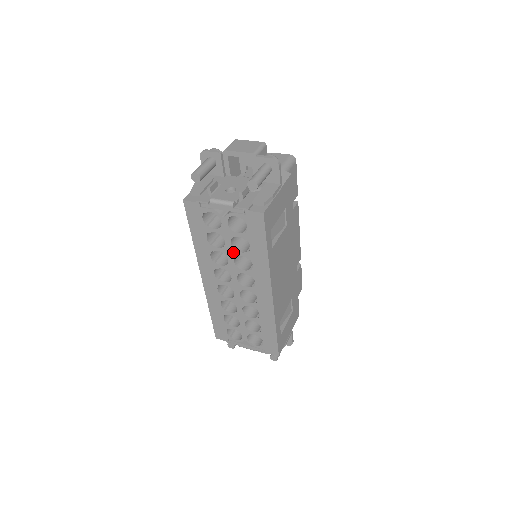
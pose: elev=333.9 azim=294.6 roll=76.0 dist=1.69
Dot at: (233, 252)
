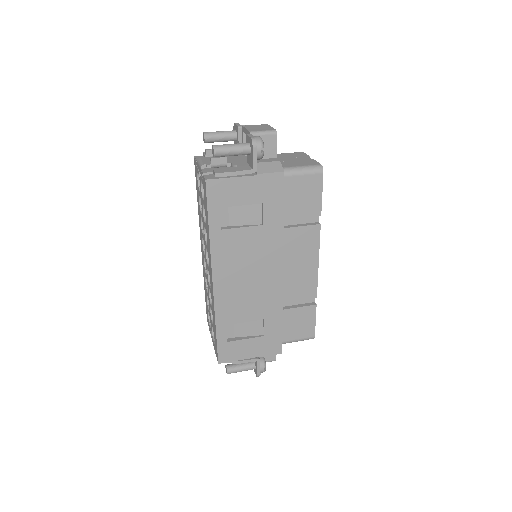
Dot at: occluded
